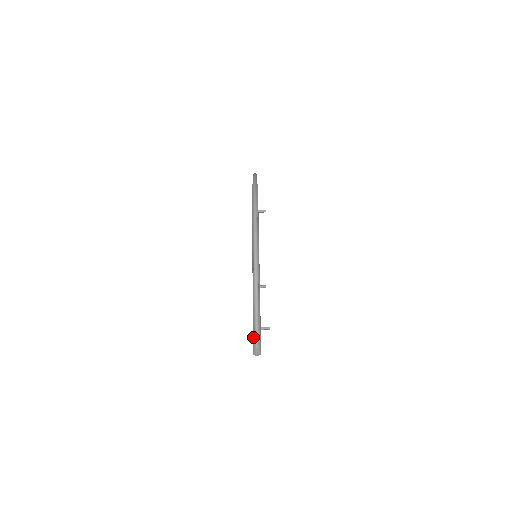
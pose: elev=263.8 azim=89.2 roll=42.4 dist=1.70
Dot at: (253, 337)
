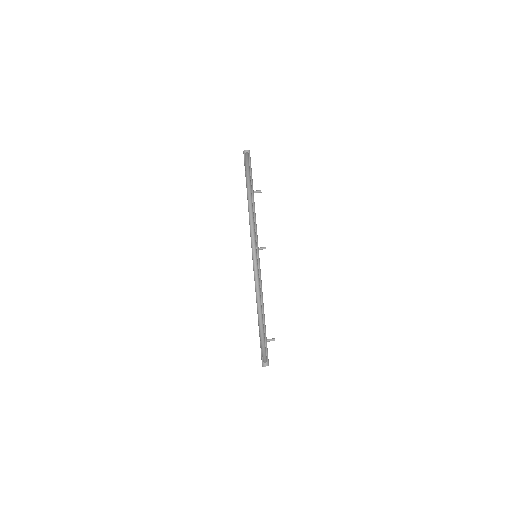
Dot at: (261, 351)
